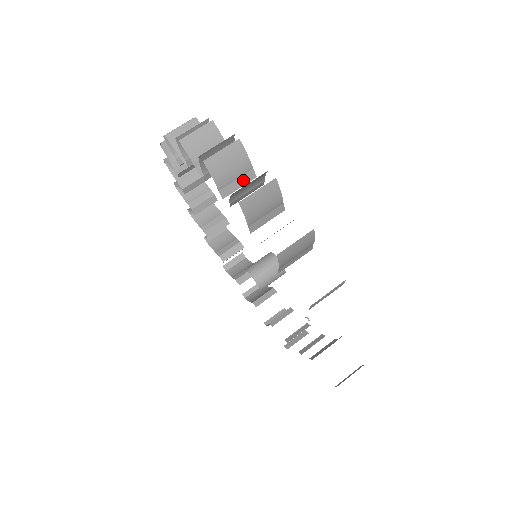
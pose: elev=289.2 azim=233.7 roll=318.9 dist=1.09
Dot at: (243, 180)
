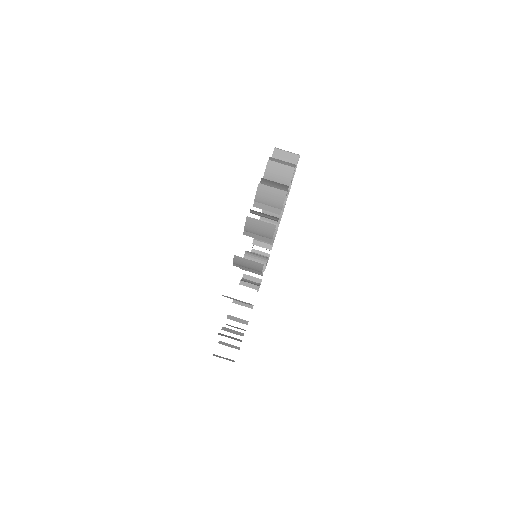
Dot at: (252, 270)
